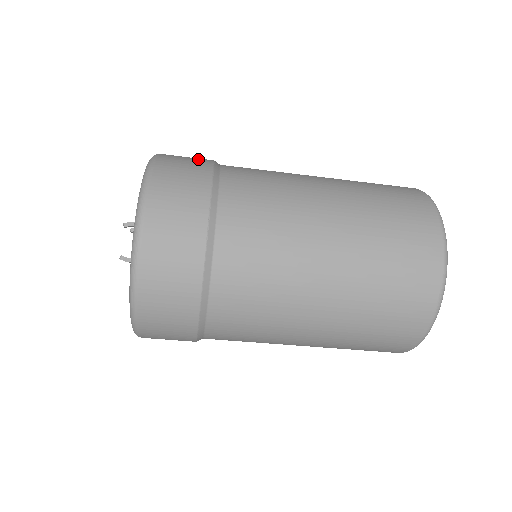
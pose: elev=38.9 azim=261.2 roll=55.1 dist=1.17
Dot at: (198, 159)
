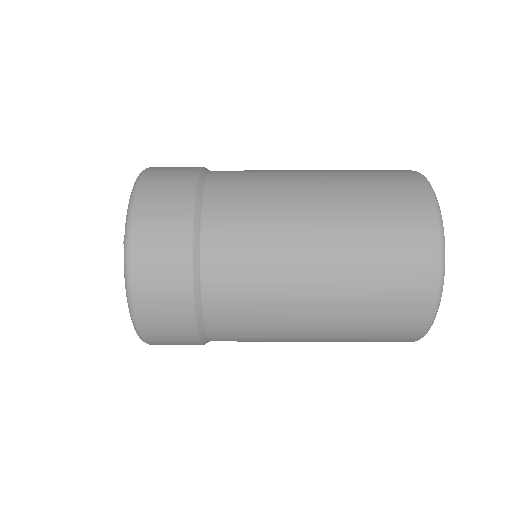
Dot at: (184, 172)
